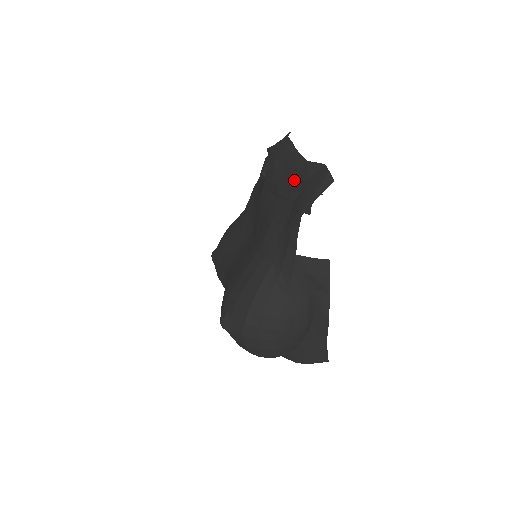
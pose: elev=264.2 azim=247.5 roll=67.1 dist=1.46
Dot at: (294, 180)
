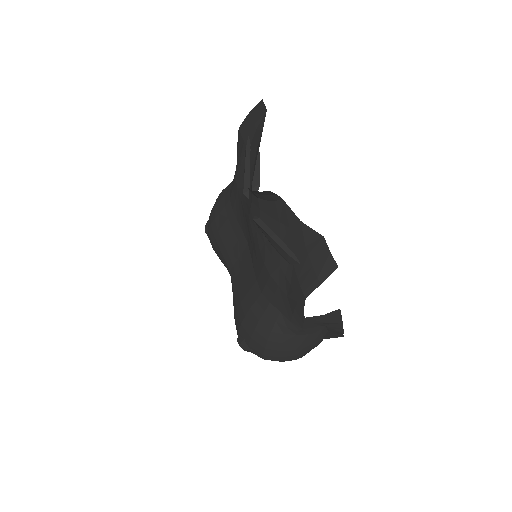
Dot at: (288, 237)
